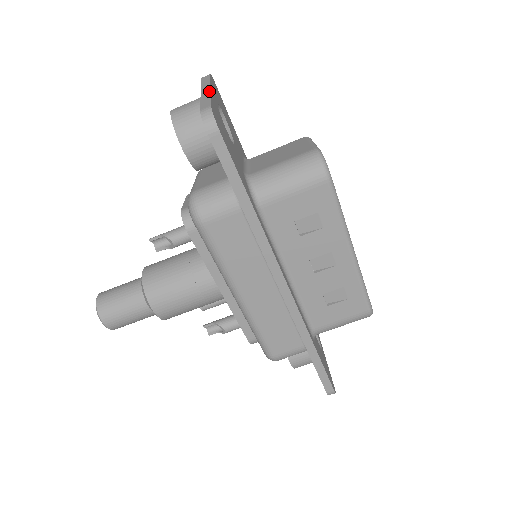
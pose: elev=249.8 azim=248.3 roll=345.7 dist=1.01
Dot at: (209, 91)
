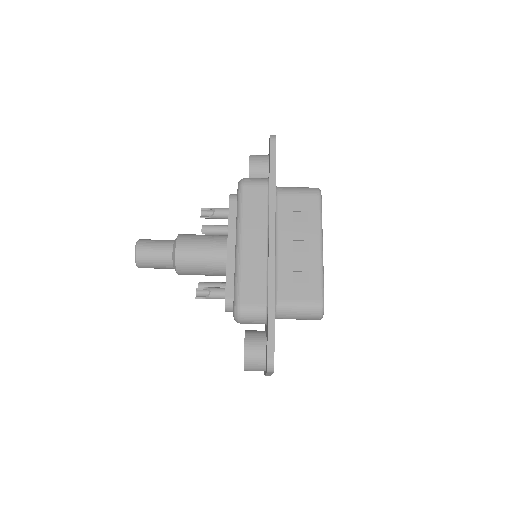
Dot at: occluded
